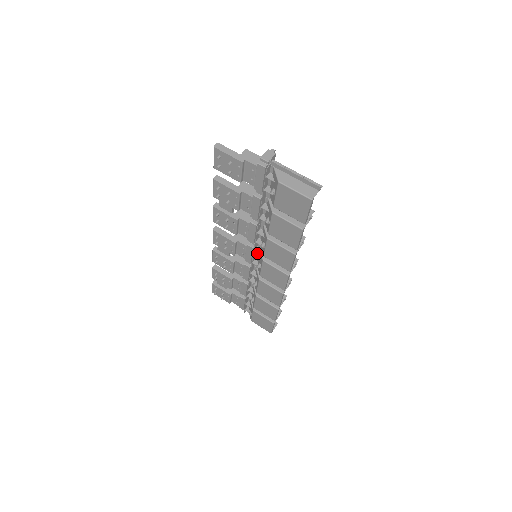
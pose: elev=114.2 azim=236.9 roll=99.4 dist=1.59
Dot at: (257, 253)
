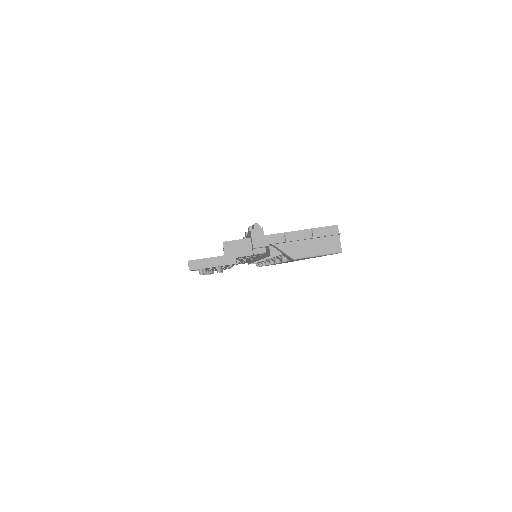
Dot at: occluded
